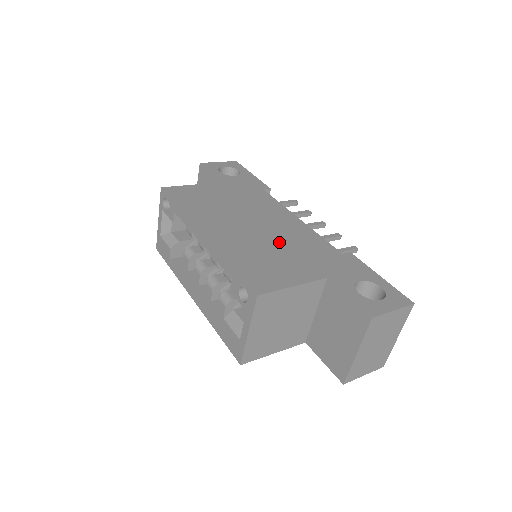
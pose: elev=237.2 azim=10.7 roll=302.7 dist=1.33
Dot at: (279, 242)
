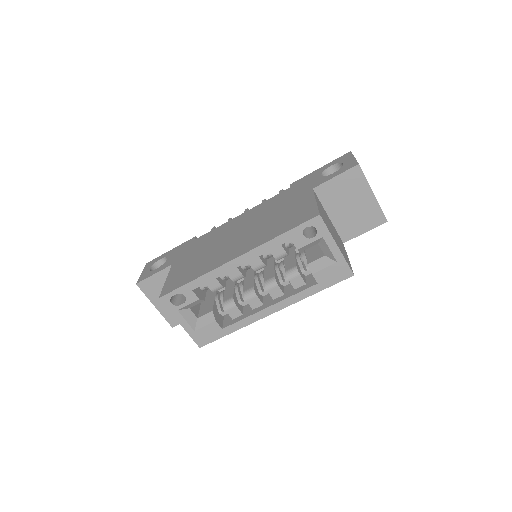
Dot at: (264, 218)
